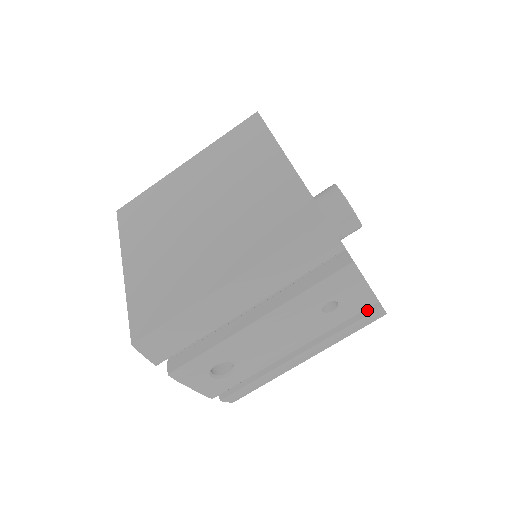
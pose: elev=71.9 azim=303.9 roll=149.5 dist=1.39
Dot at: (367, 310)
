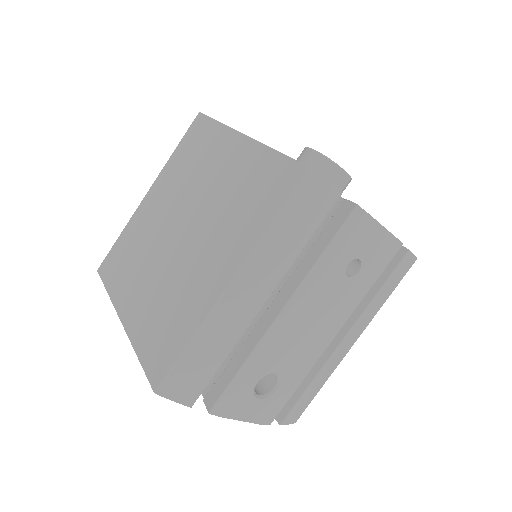
Dot at: (394, 261)
